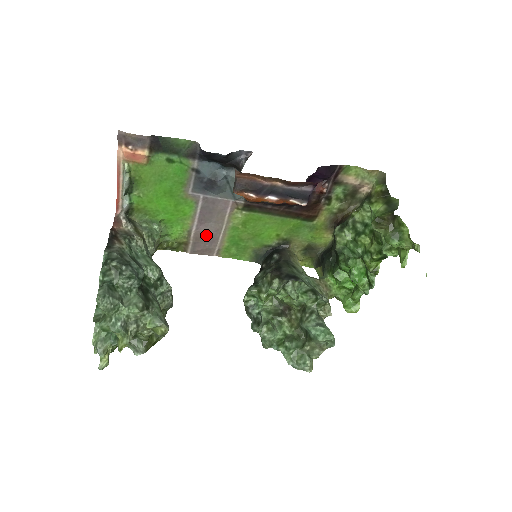
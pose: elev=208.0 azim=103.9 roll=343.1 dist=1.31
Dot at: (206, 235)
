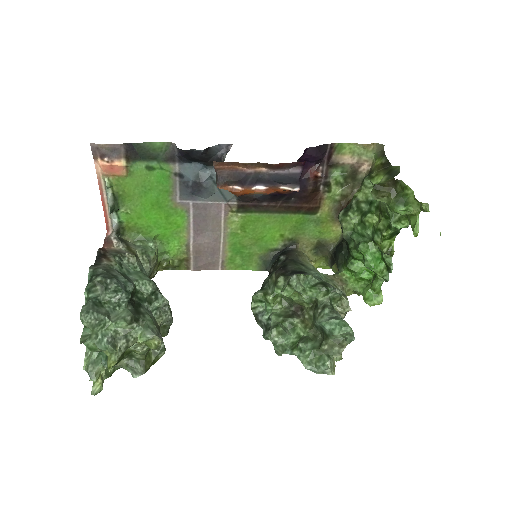
Dot at: (206, 247)
